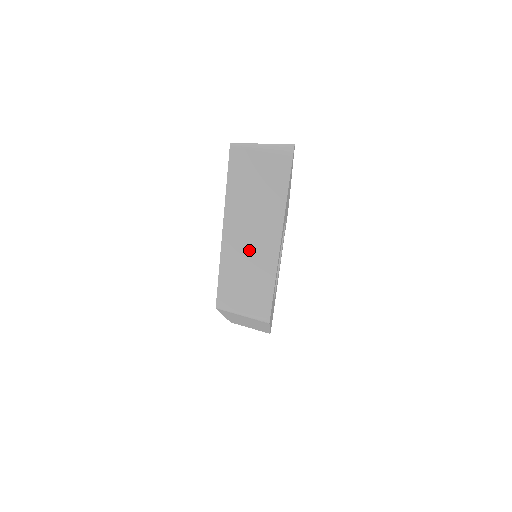
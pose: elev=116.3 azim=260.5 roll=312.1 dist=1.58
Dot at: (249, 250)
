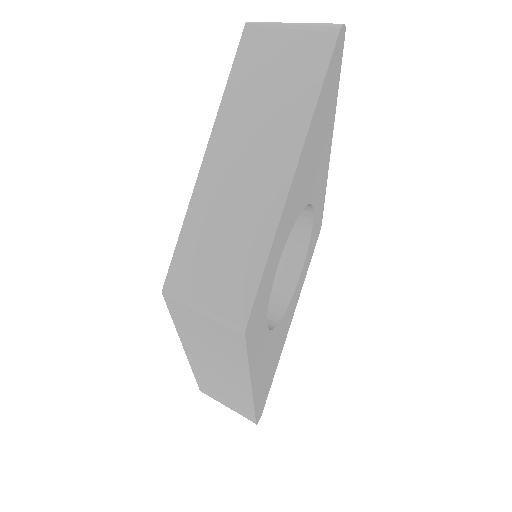
Dot at: (239, 189)
